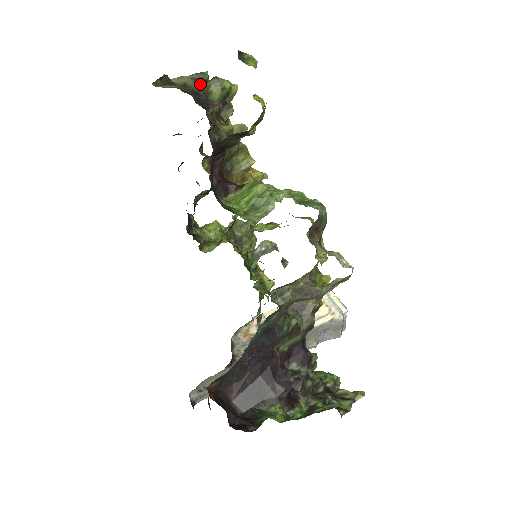
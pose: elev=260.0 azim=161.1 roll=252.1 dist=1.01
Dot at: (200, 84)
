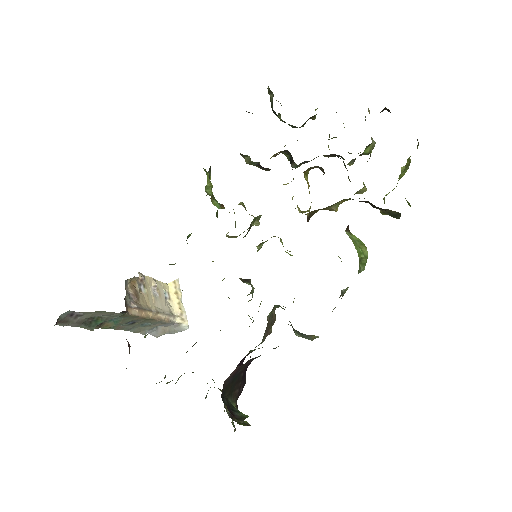
Dot at: occluded
